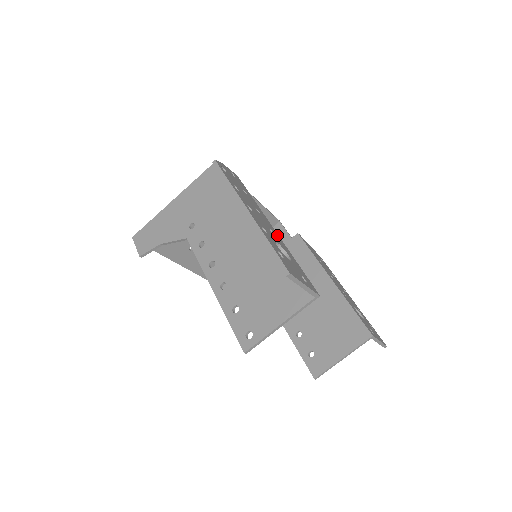
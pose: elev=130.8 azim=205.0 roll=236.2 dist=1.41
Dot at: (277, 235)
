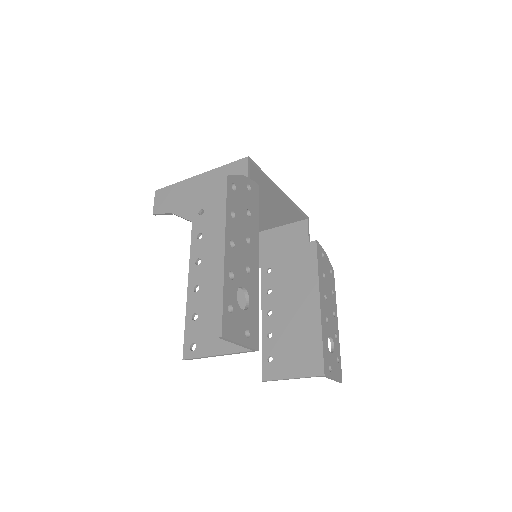
Dot at: (256, 271)
